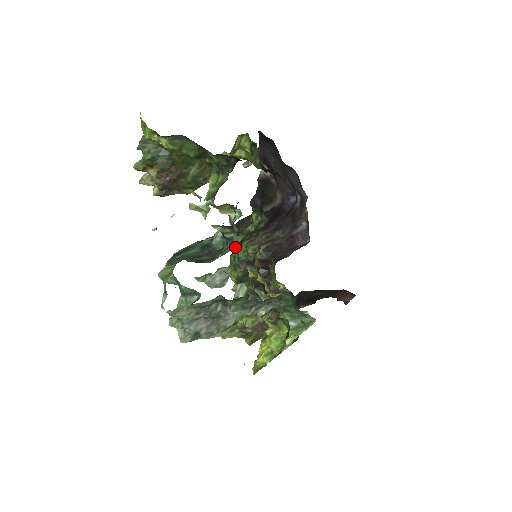
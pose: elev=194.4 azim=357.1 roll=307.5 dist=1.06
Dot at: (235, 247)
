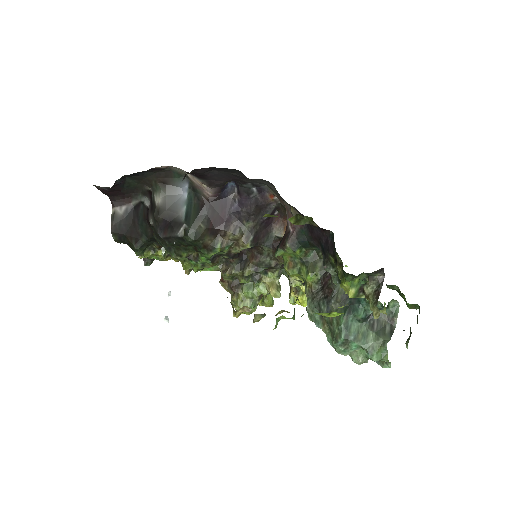
Dot at: occluded
